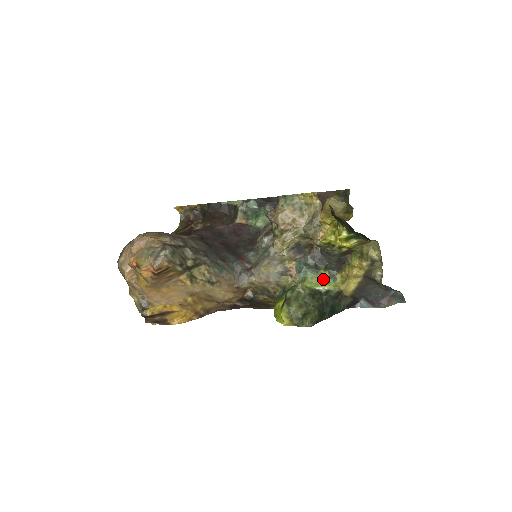
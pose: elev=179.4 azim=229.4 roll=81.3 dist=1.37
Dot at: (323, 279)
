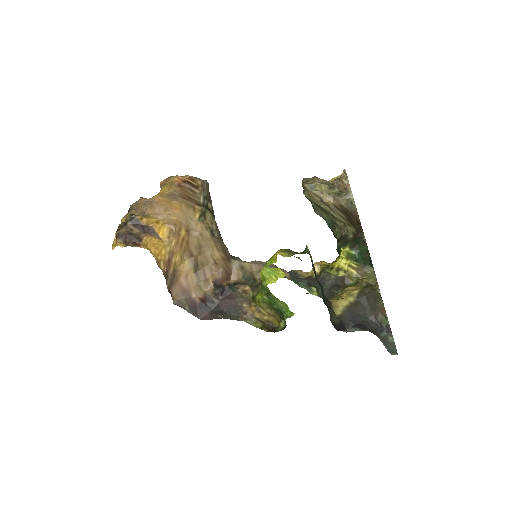
Dot at: (313, 294)
